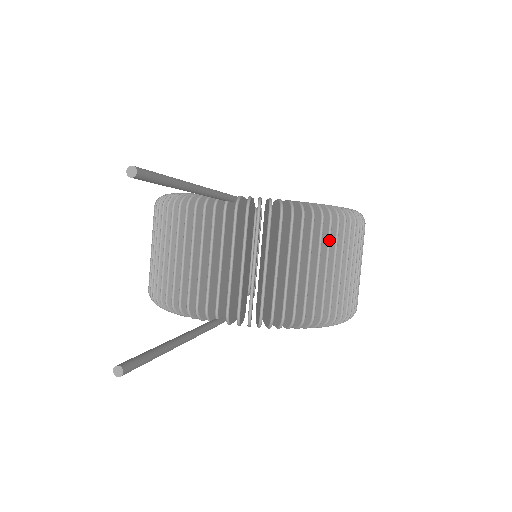
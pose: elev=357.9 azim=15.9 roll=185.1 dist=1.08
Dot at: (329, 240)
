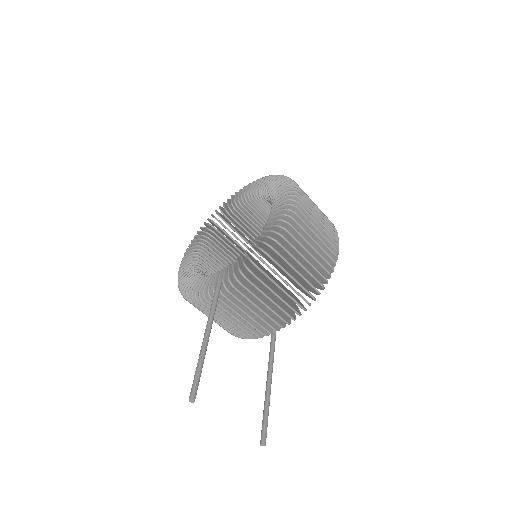
Dot at: (289, 254)
